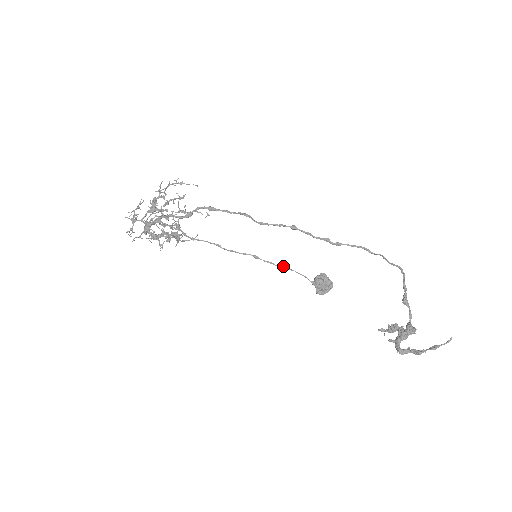
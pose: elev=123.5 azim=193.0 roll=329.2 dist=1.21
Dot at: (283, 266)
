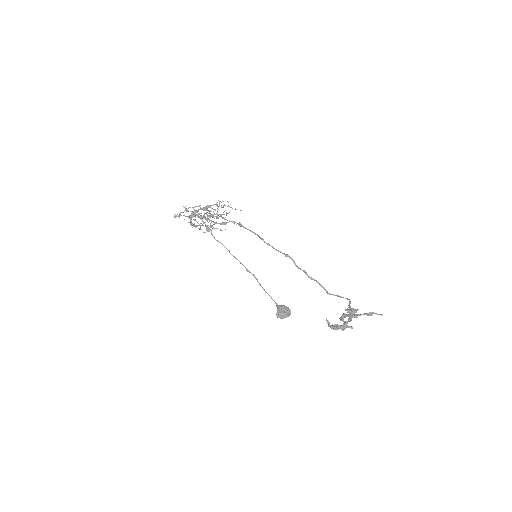
Dot at: occluded
